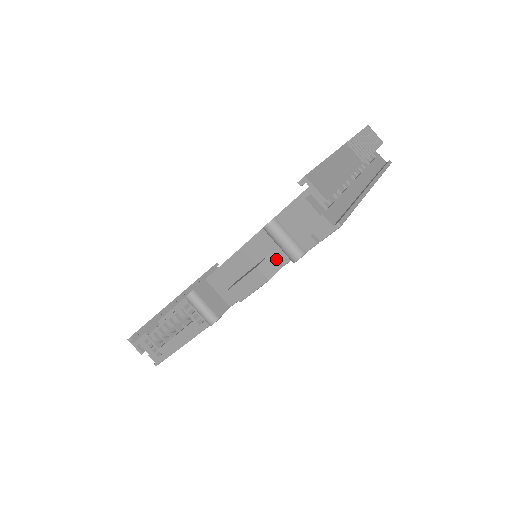
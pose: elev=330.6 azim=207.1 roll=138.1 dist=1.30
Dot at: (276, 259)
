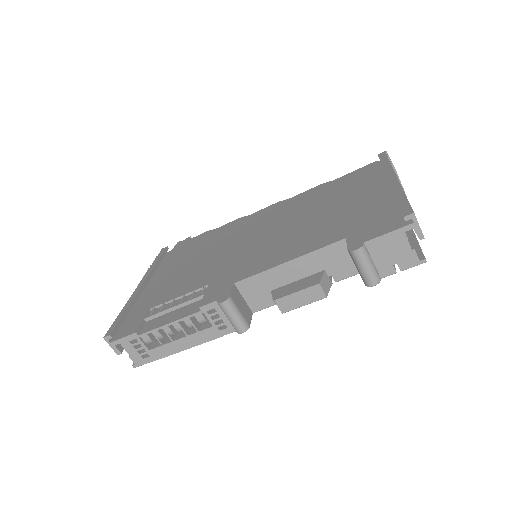
Dot at: (329, 275)
